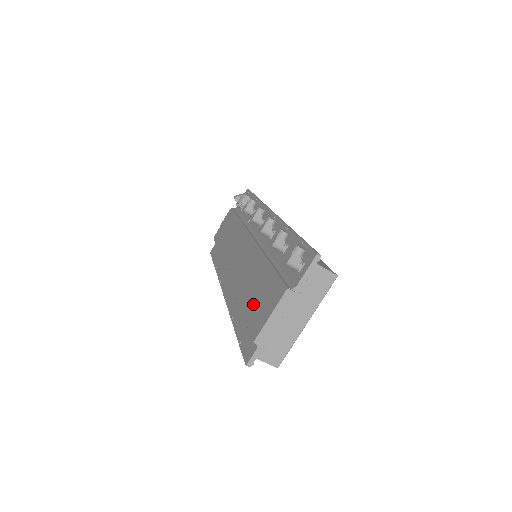
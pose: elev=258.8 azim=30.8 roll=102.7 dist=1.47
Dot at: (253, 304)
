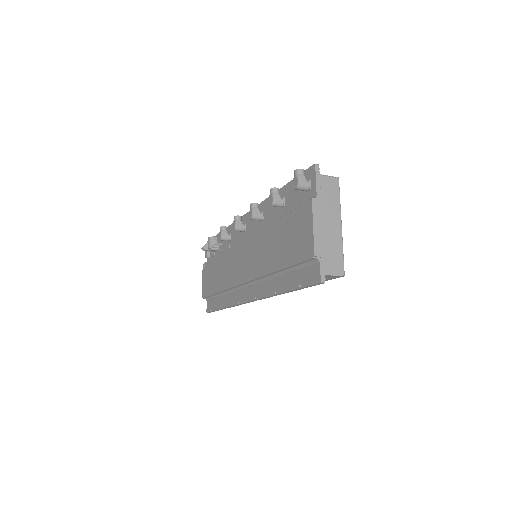
Dot at: (289, 249)
